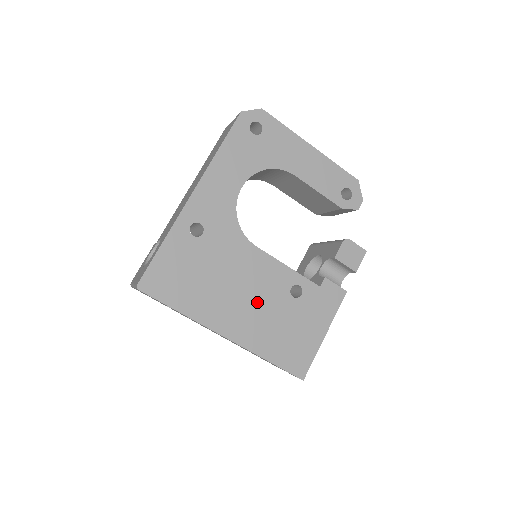
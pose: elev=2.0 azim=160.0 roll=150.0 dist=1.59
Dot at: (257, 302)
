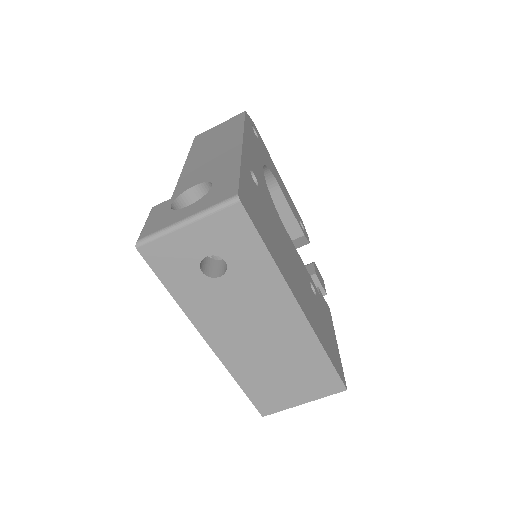
Dot at: (302, 283)
